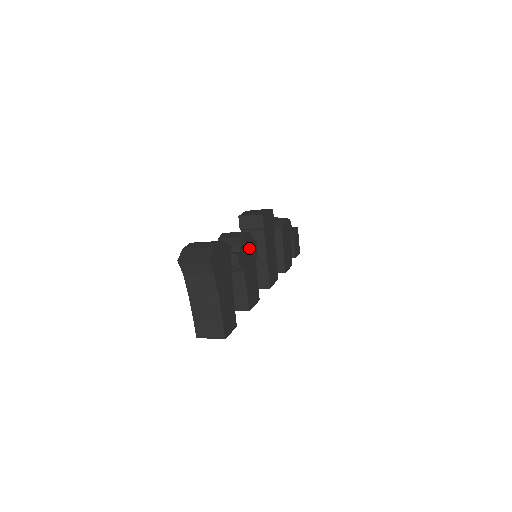
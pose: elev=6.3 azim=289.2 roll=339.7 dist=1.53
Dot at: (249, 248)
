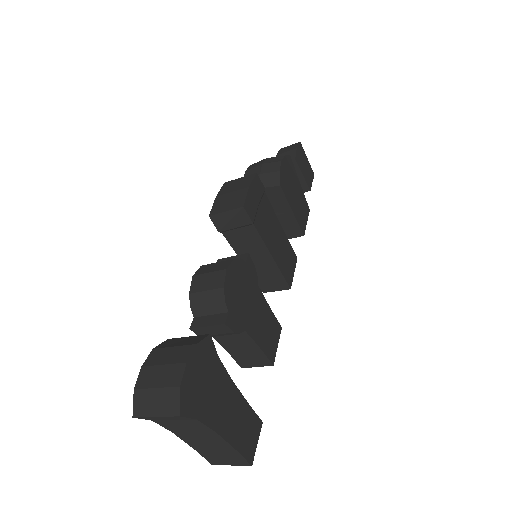
Dot at: (241, 284)
